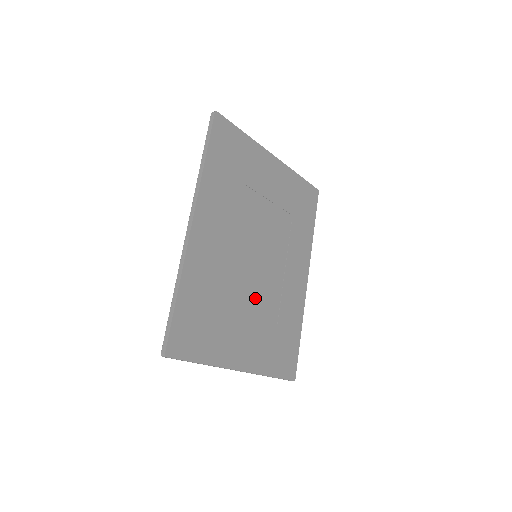
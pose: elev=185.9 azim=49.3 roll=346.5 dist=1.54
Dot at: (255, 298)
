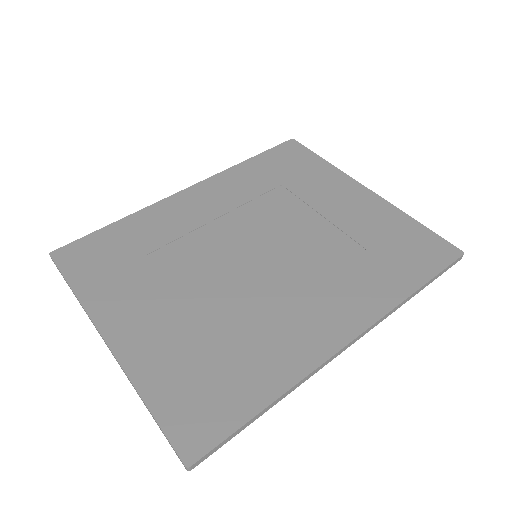
Dot at: (211, 289)
